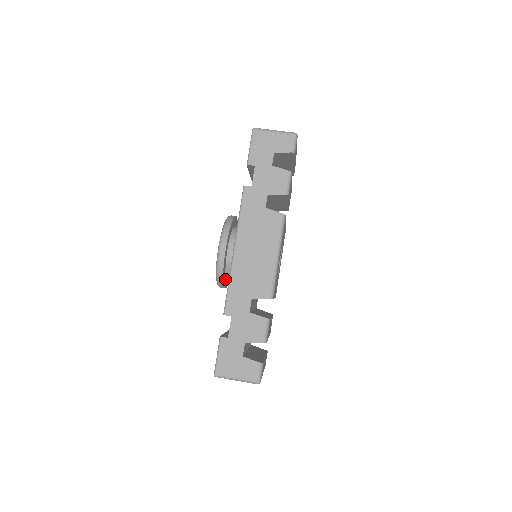
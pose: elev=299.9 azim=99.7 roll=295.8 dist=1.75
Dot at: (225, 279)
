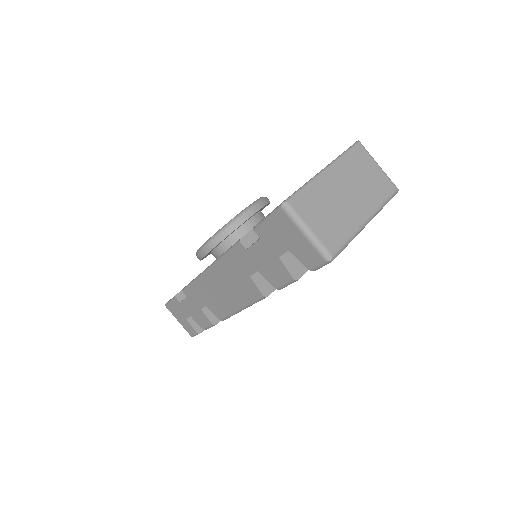
Dot at: occluded
